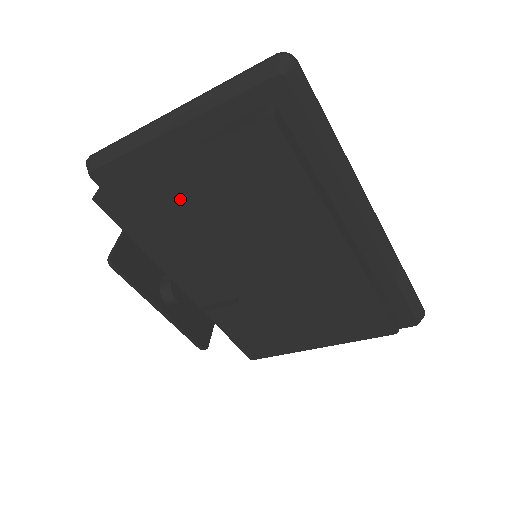
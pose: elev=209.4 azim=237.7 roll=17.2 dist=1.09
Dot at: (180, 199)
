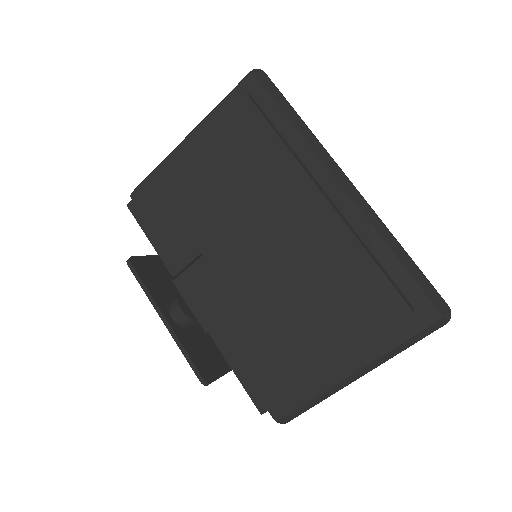
Dot at: (187, 185)
